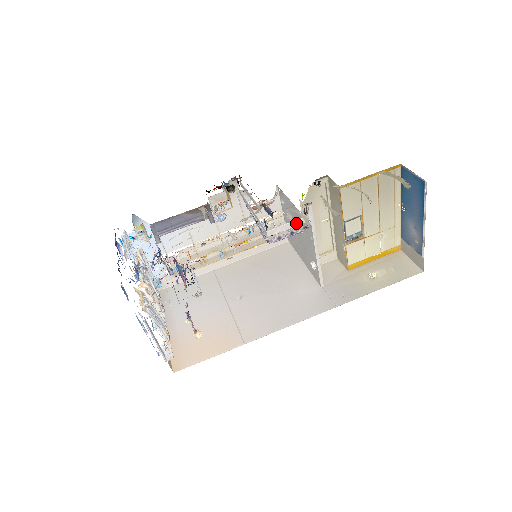
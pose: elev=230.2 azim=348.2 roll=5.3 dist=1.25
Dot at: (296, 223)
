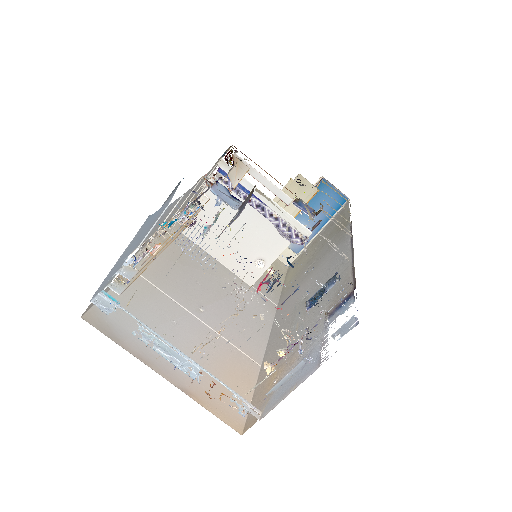
Dot at: occluded
